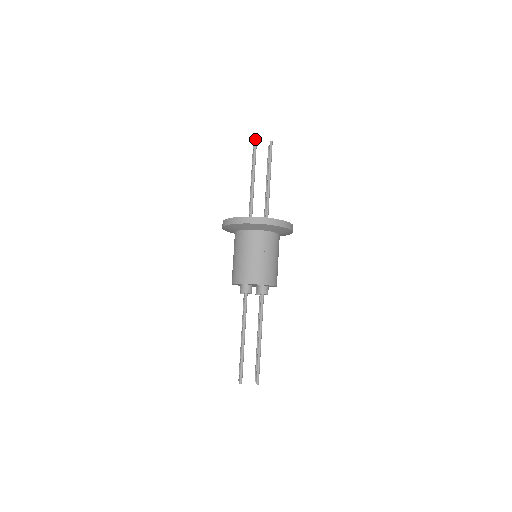
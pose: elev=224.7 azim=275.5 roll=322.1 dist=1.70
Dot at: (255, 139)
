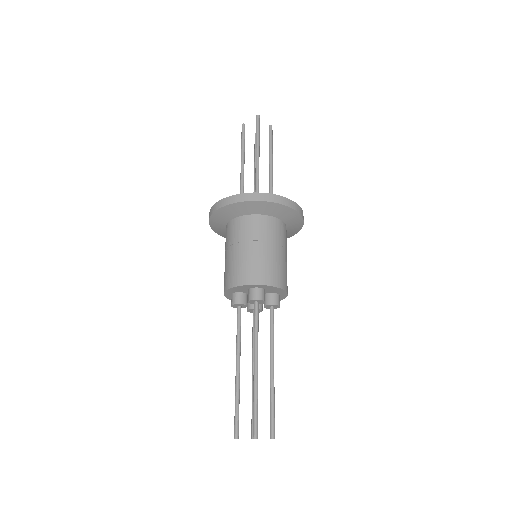
Dot at: (259, 115)
